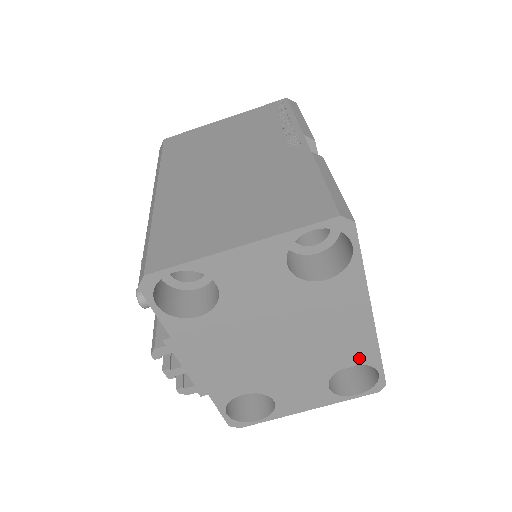
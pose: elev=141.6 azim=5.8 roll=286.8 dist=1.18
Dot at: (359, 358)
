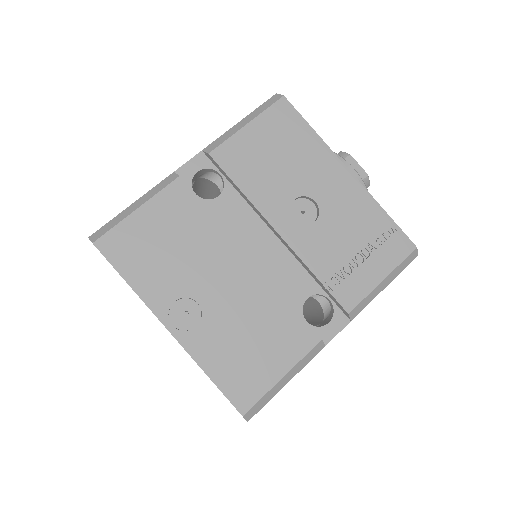
Dot at: occluded
